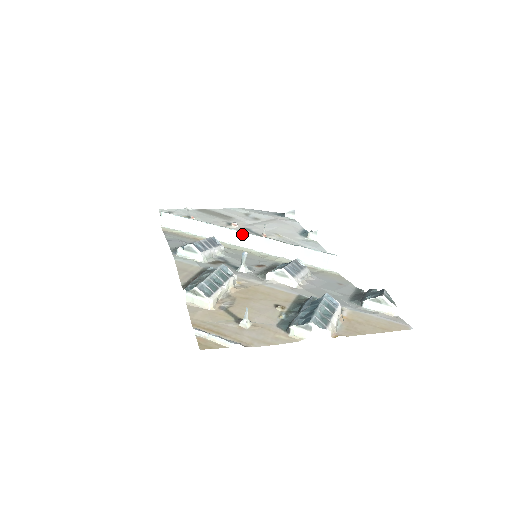
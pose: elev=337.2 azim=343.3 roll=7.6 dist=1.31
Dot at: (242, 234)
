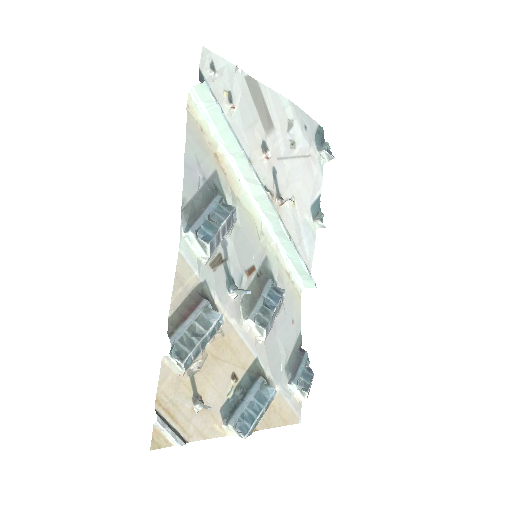
Dot at: (265, 197)
